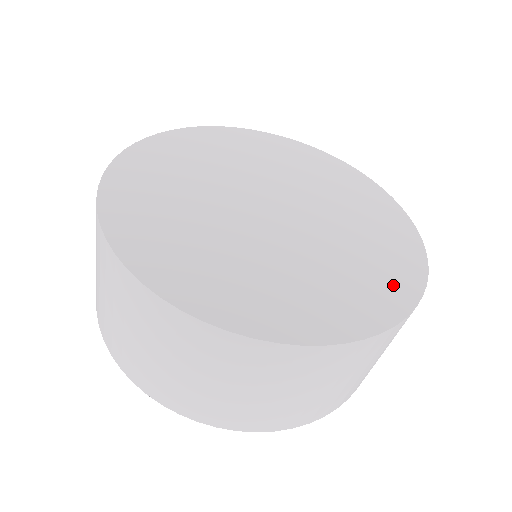
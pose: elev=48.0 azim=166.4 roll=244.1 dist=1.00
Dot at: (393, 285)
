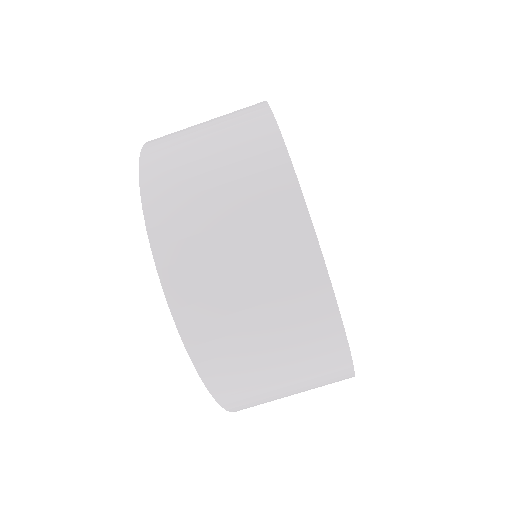
Dot at: occluded
